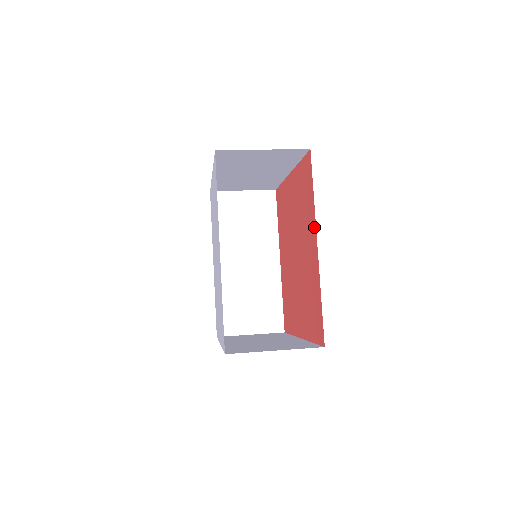
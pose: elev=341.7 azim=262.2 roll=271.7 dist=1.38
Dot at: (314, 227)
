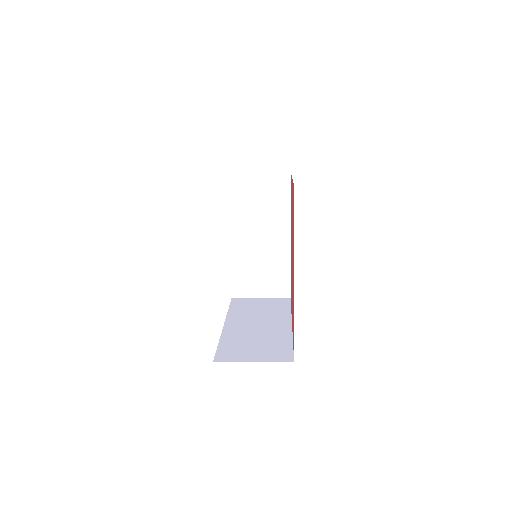
Dot at: occluded
